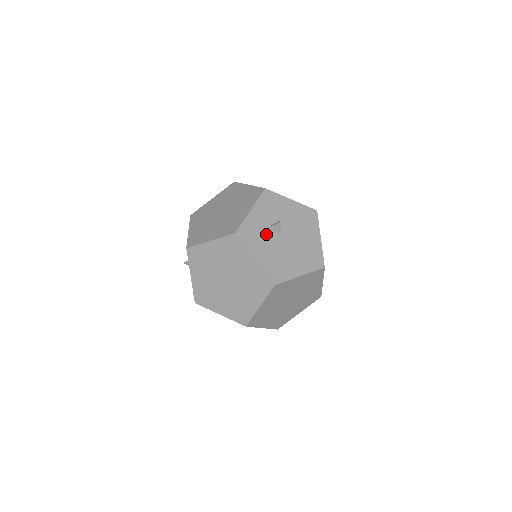
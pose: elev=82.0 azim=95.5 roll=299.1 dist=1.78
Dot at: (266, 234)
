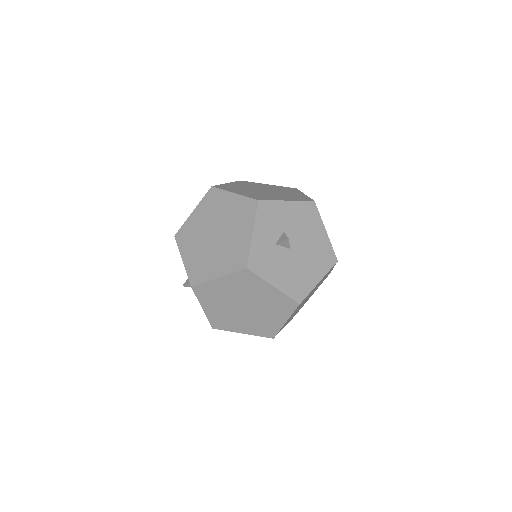
Dot at: (275, 253)
